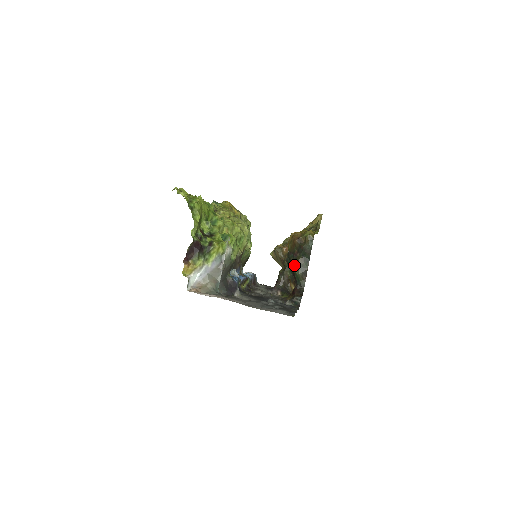
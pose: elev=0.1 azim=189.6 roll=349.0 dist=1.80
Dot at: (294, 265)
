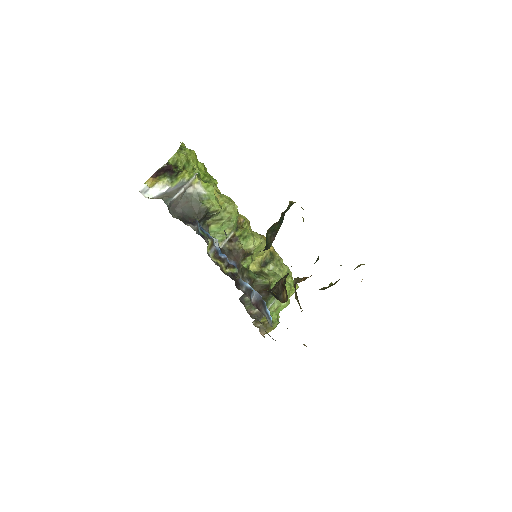
Dot at: (268, 229)
